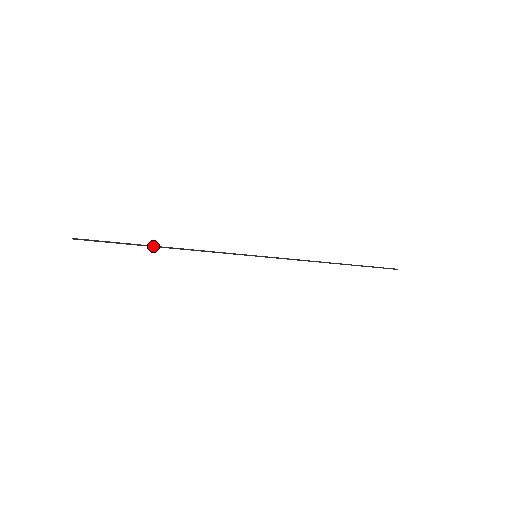
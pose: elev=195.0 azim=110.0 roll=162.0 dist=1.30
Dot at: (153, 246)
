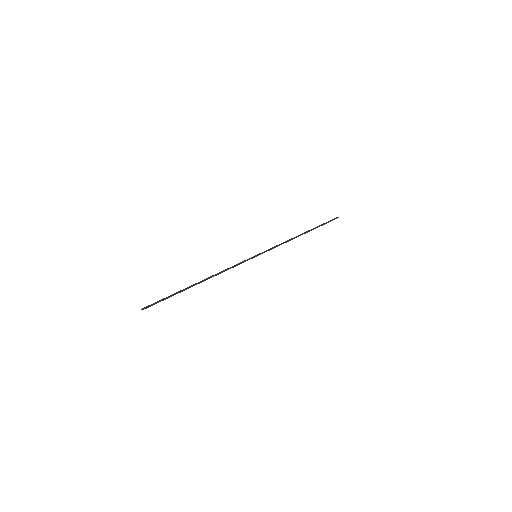
Dot at: (193, 285)
